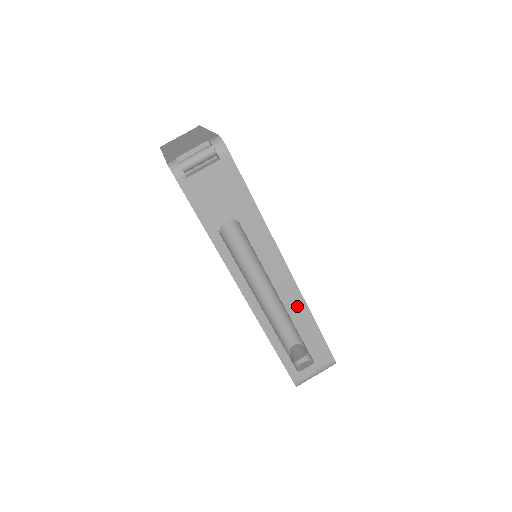
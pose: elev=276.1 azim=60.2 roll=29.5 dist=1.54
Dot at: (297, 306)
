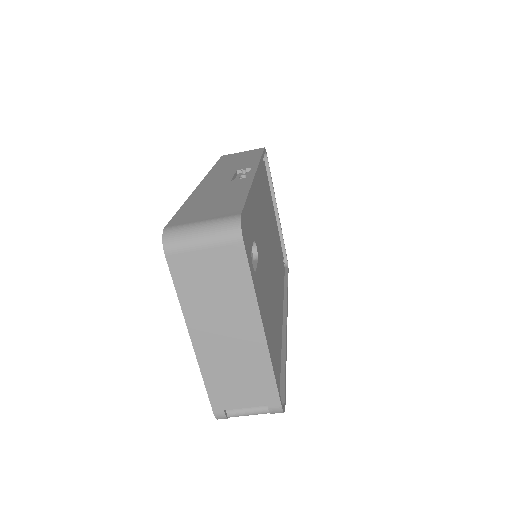
Dot at: occluded
